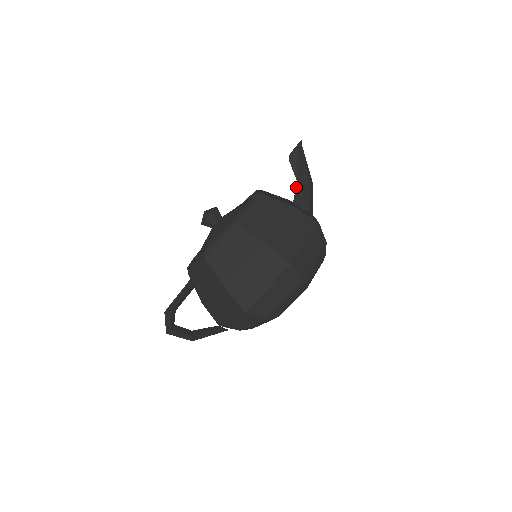
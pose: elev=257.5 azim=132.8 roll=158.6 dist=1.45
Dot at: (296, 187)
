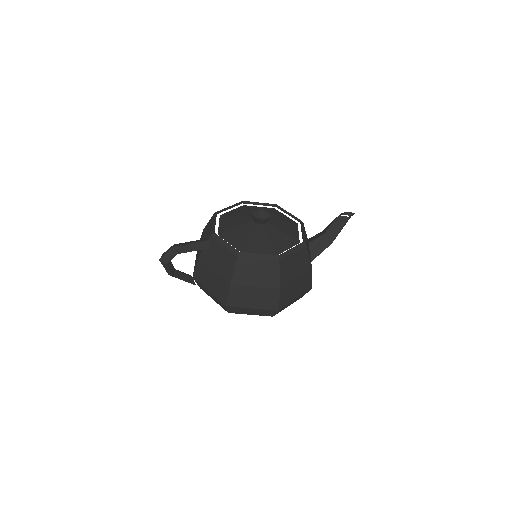
Dot at: (320, 236)
